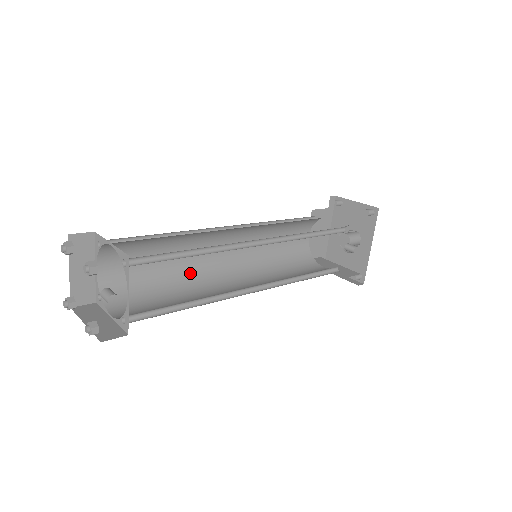
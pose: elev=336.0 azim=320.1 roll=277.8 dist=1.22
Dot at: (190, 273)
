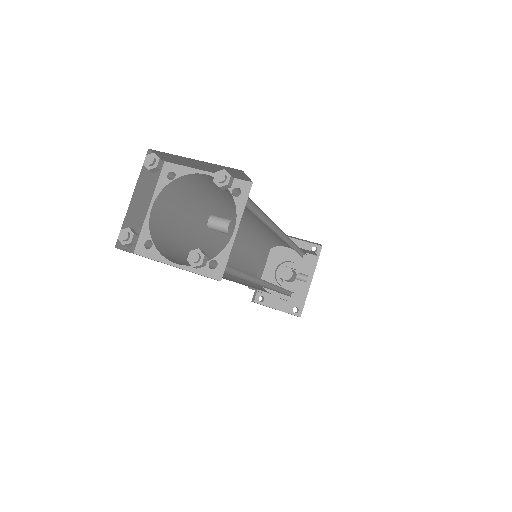
Dot at: occluded
